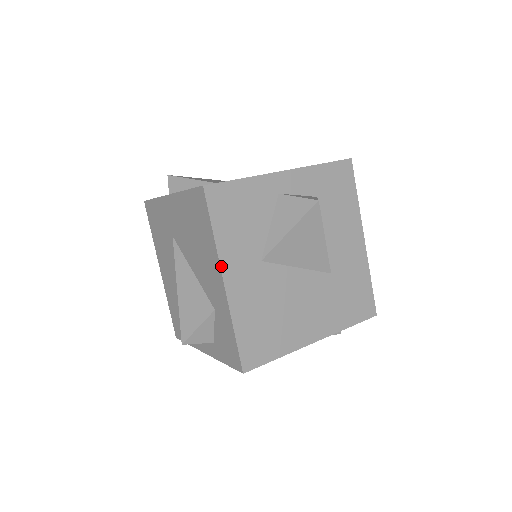
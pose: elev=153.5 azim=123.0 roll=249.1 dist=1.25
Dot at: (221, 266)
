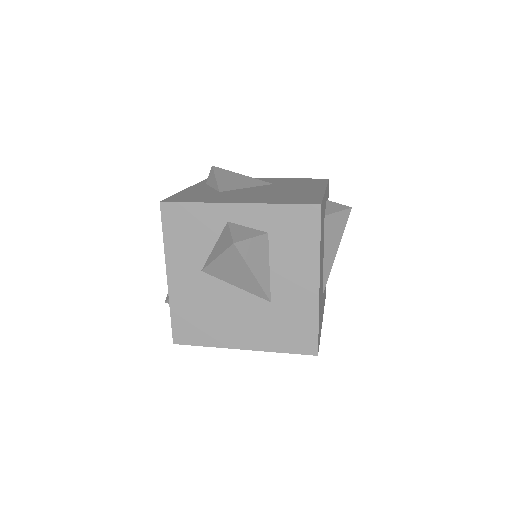
Dot at: (166, 264)
